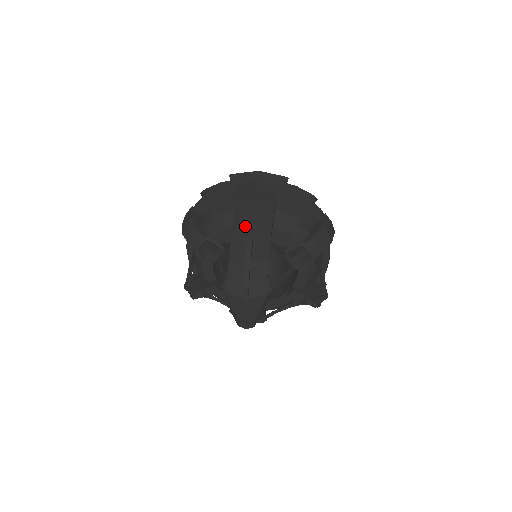
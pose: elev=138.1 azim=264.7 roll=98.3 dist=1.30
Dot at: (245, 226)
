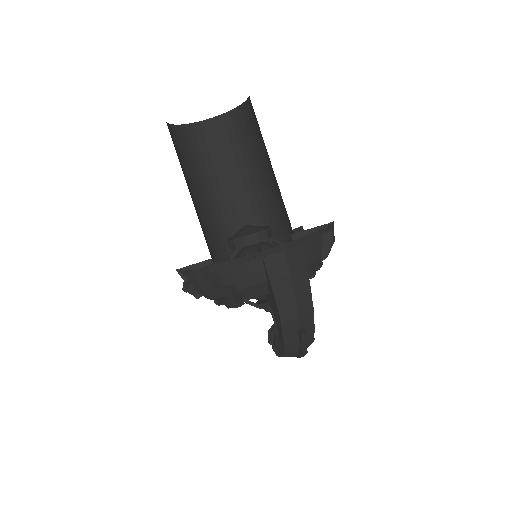
Dot at: (292, 314)
